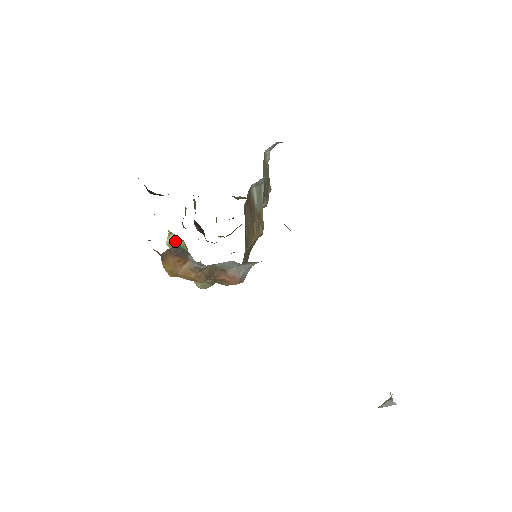
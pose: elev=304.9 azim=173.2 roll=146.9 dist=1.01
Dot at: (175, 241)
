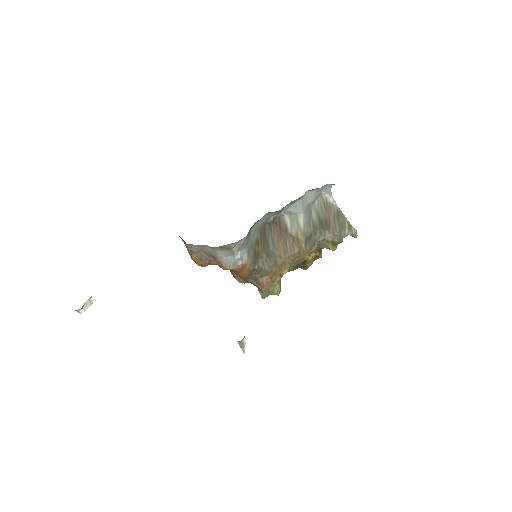
Dot at: occluded
